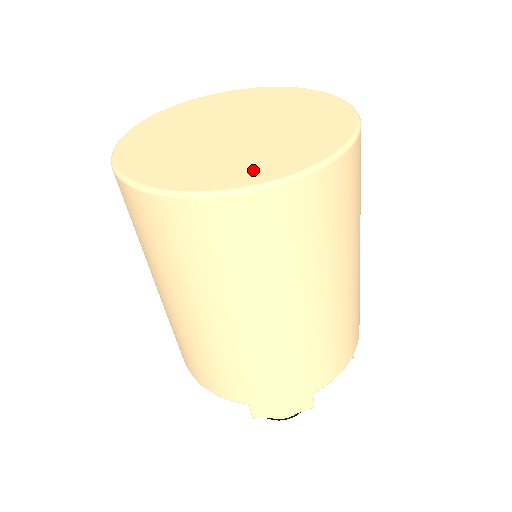
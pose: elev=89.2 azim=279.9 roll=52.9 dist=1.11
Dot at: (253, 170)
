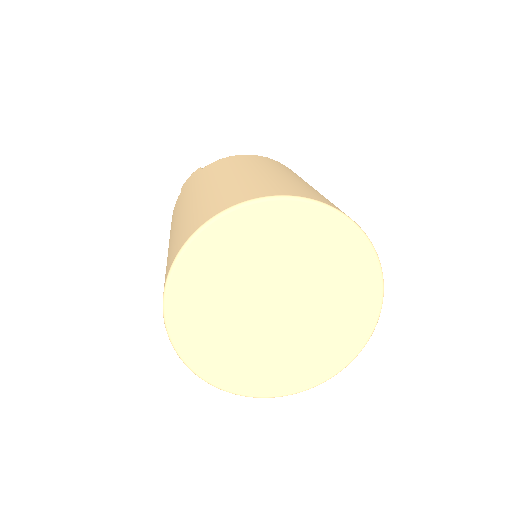
Dot at: (267, 380)
